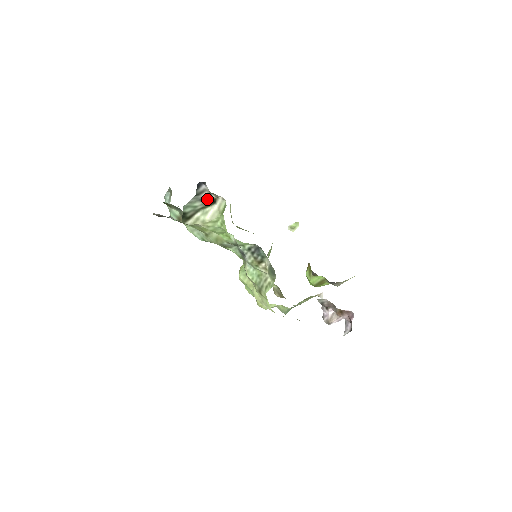
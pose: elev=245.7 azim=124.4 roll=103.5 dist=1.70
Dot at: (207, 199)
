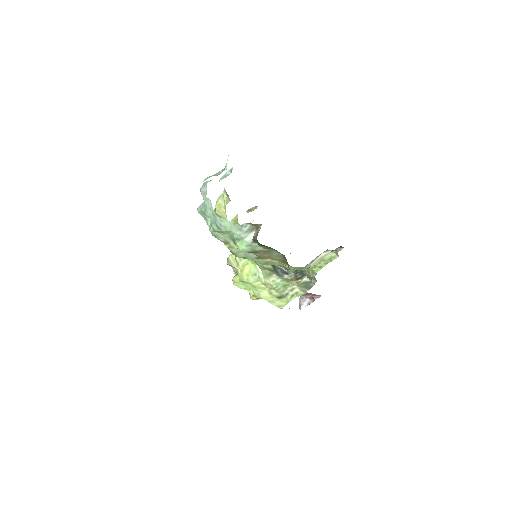
Dot at: occluded
